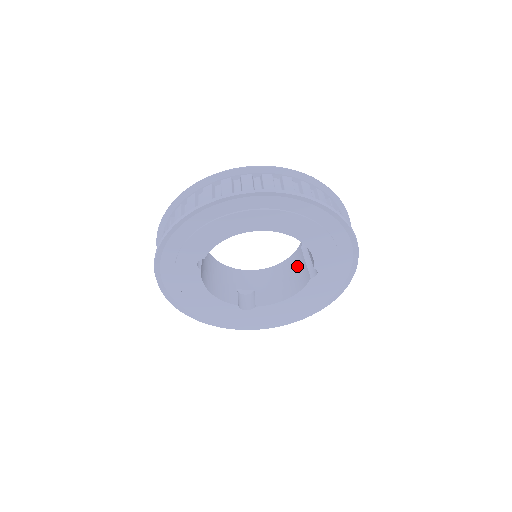
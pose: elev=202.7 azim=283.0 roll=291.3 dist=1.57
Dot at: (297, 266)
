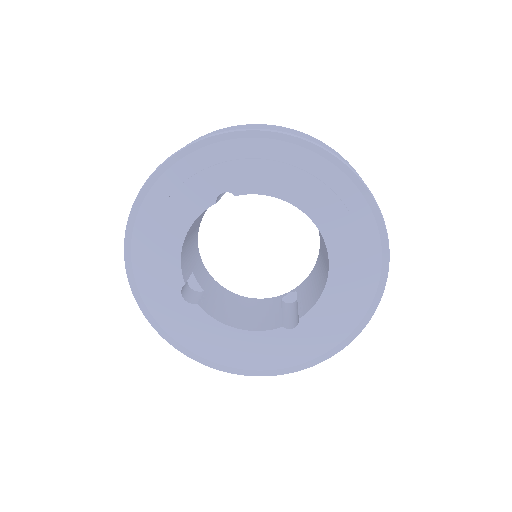
Dot at: (264, 310)
